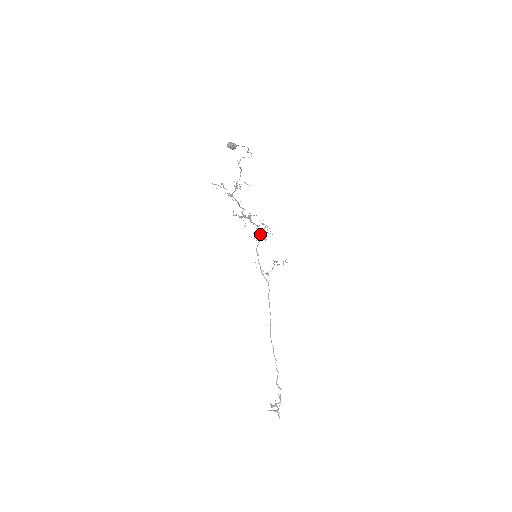
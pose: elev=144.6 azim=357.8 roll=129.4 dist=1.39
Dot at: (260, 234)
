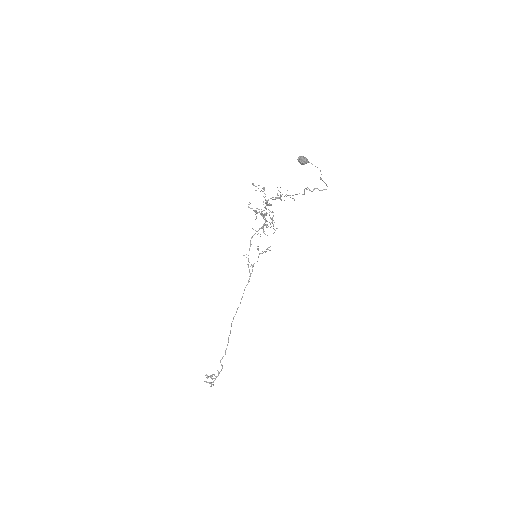
Dot at: (263, 227)
